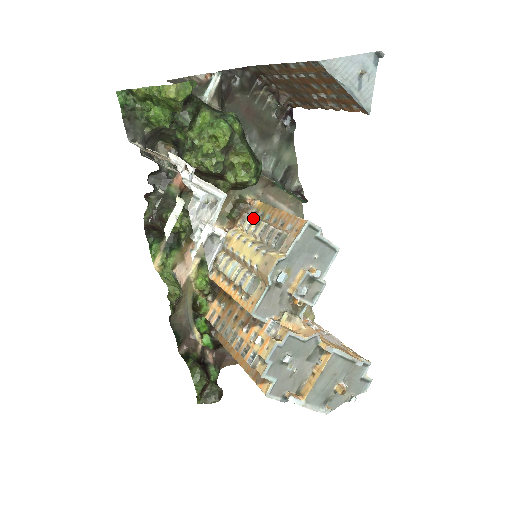
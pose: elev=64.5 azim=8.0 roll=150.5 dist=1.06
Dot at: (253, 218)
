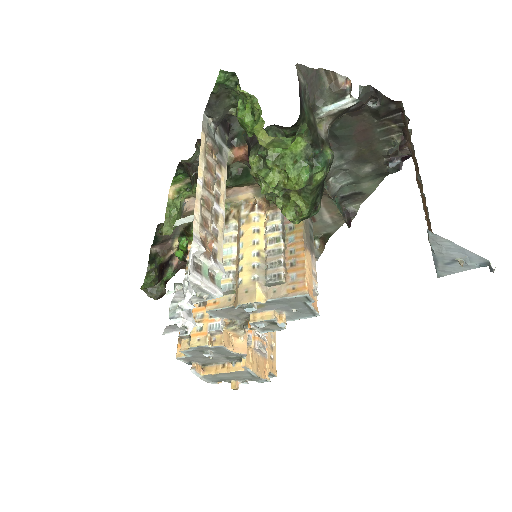
Dot at: (280, 226)
